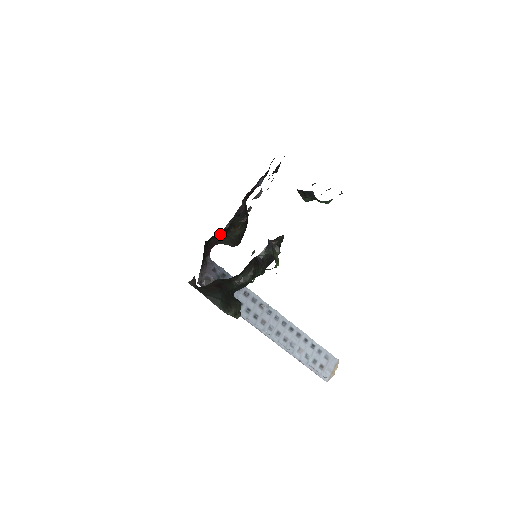
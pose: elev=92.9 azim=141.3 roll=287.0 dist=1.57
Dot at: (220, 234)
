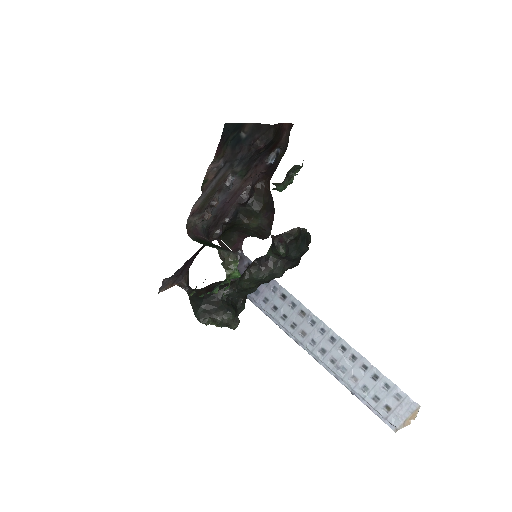
Dot at: (215, 230)
